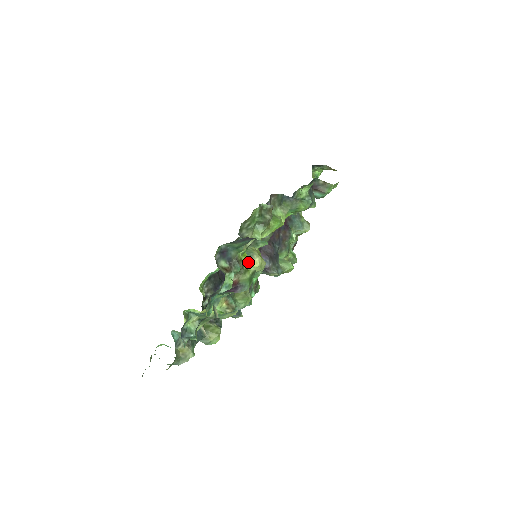
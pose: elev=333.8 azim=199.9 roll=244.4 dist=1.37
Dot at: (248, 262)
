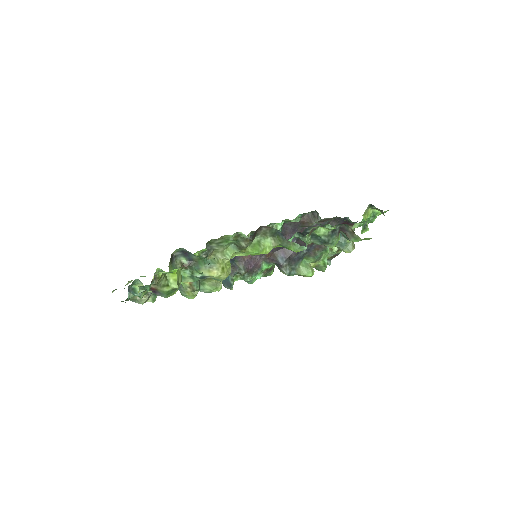
Dot at: (174, 279)
